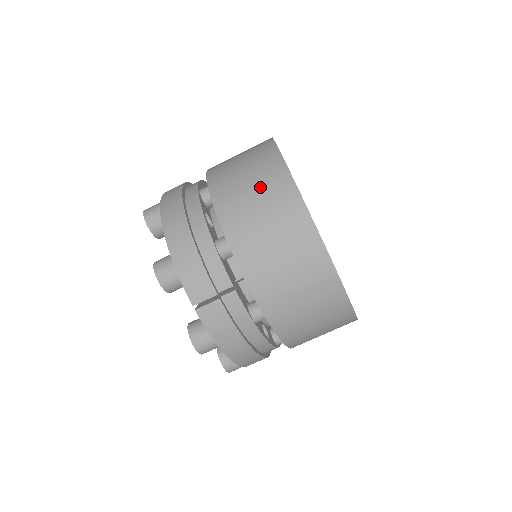
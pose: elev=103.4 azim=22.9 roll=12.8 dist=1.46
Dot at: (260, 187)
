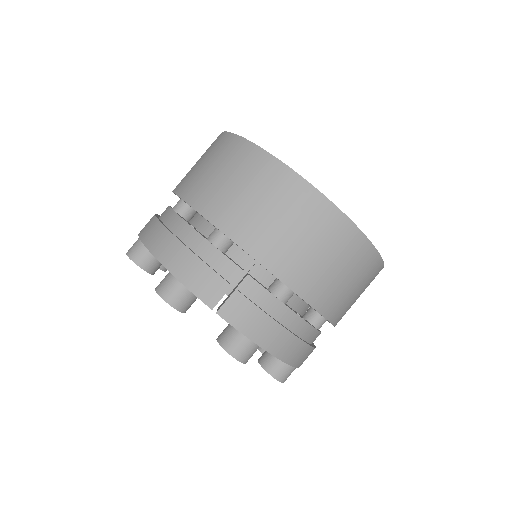
Dot at: (227, 167)
